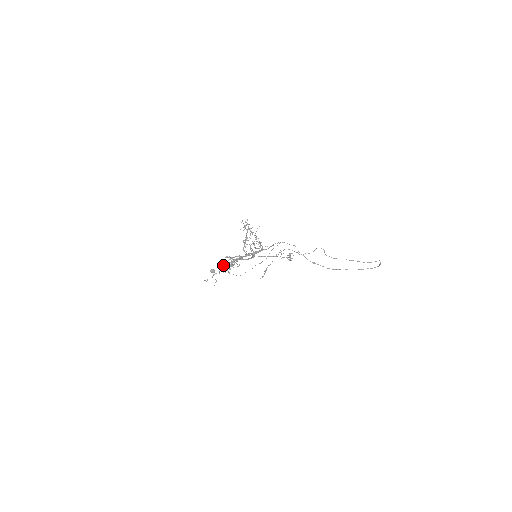
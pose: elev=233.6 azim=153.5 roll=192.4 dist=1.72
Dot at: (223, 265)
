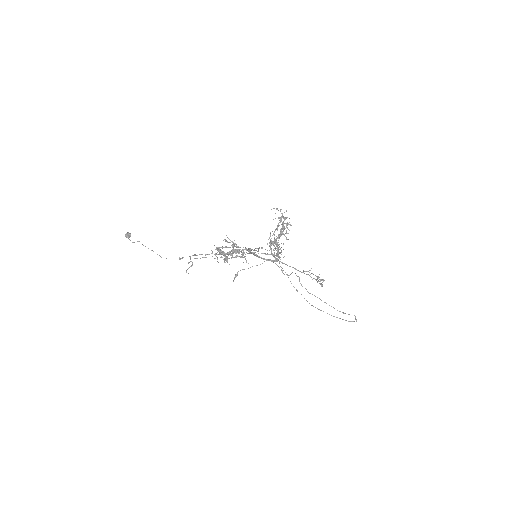
Dot at: occluded
